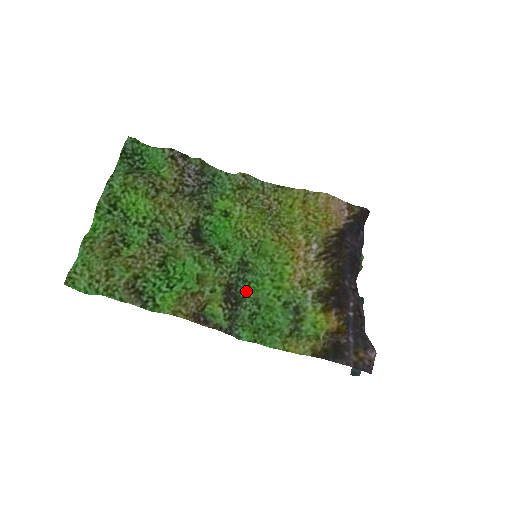
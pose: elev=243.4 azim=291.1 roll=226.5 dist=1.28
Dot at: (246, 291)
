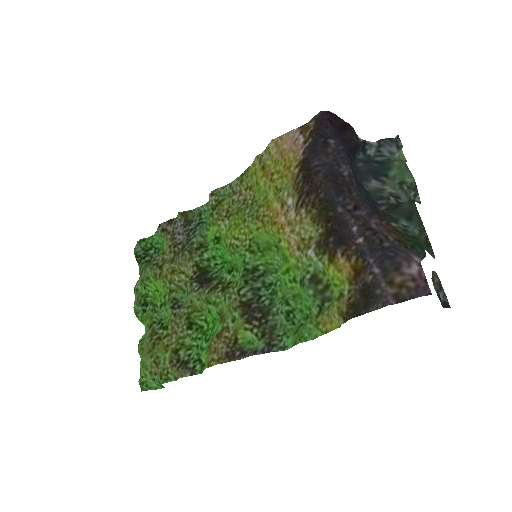
Dot at: (274, 295)
